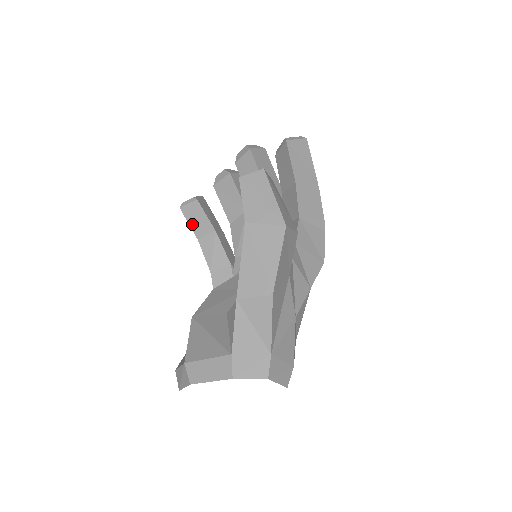
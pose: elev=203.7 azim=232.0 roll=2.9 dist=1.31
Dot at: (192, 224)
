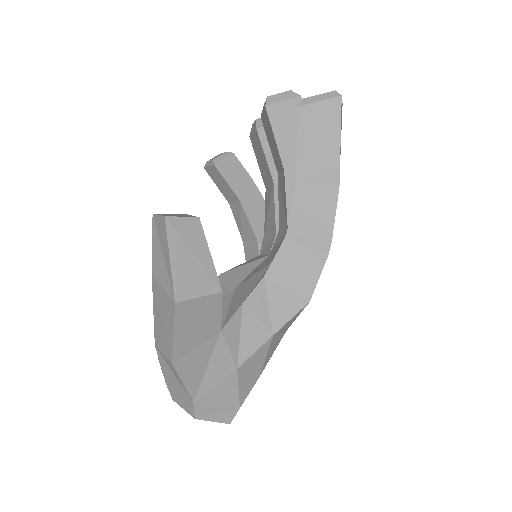
Dot at: (219, 187)
